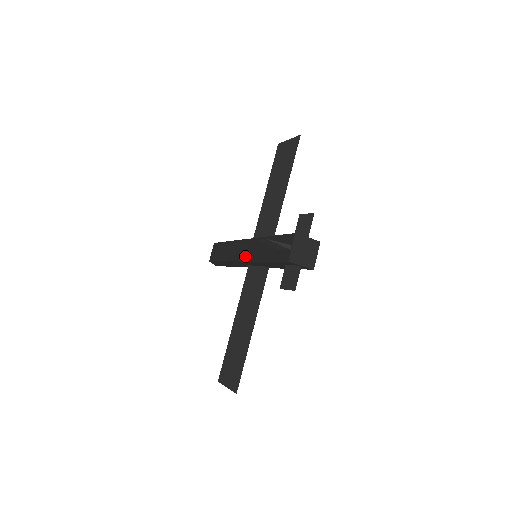
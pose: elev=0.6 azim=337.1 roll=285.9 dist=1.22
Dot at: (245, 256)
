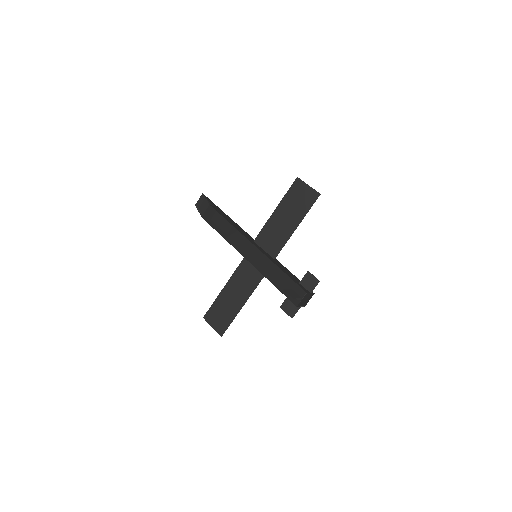
Dot at: (252, 260)
